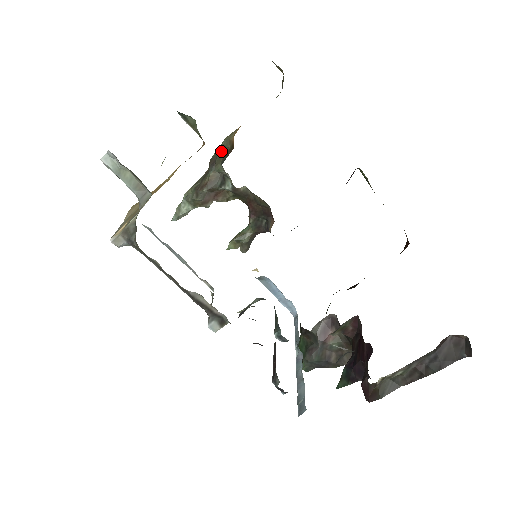
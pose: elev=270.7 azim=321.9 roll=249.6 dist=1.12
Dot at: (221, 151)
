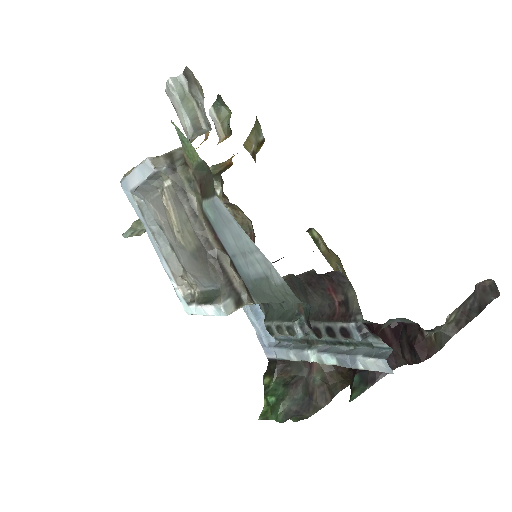
Dot at: occluded
